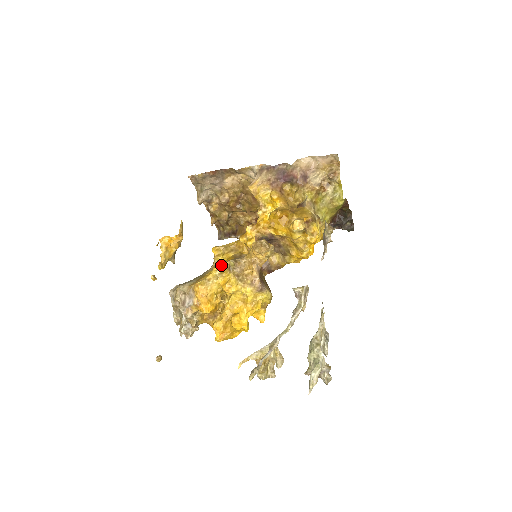
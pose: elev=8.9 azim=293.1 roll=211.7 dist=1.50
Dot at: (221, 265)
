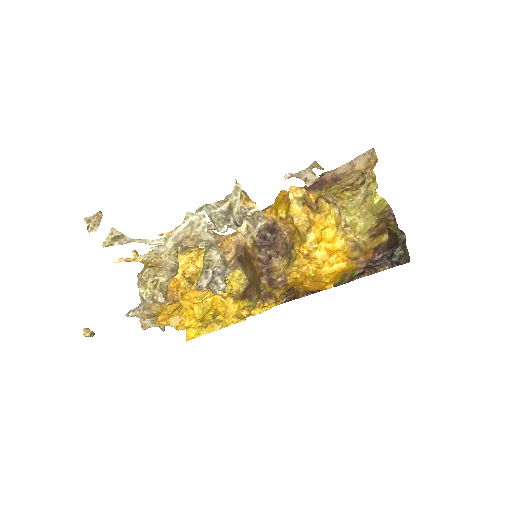
Dot at: occluded
